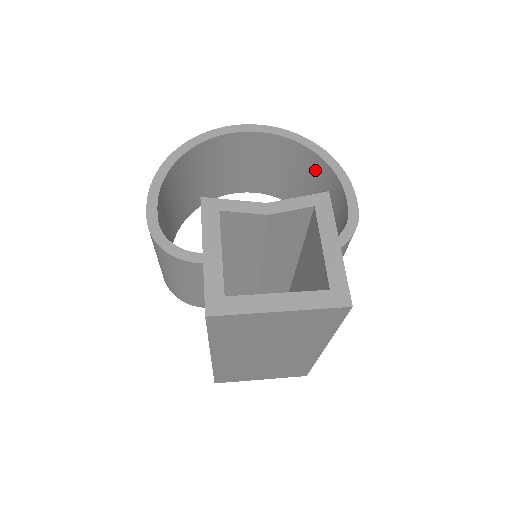
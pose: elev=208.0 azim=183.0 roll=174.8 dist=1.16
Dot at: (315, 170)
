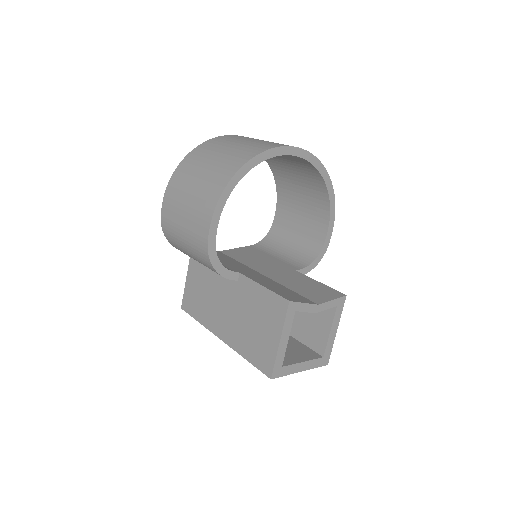
Dot at: (315, 188)
